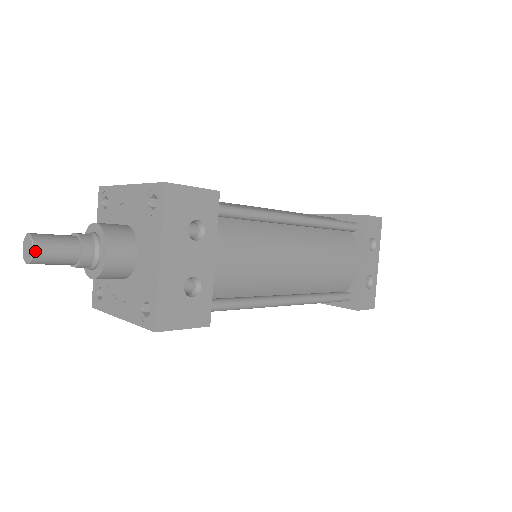
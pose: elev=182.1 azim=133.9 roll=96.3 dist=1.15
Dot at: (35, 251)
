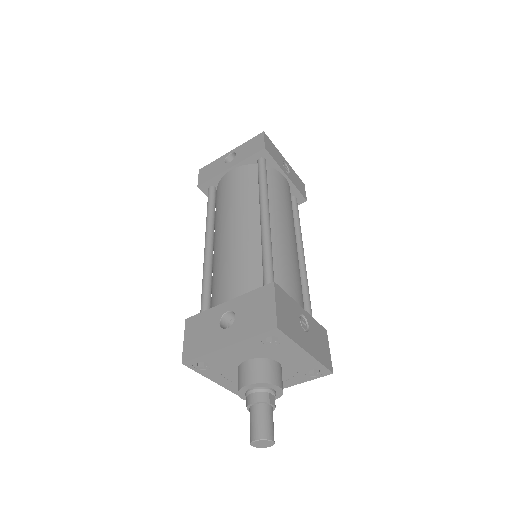
Dot at: (268, 445)
